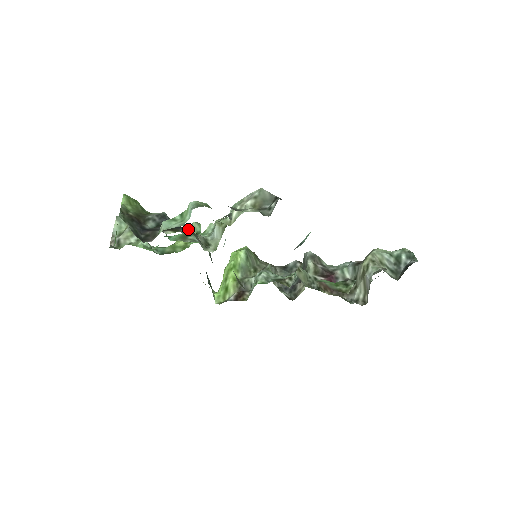
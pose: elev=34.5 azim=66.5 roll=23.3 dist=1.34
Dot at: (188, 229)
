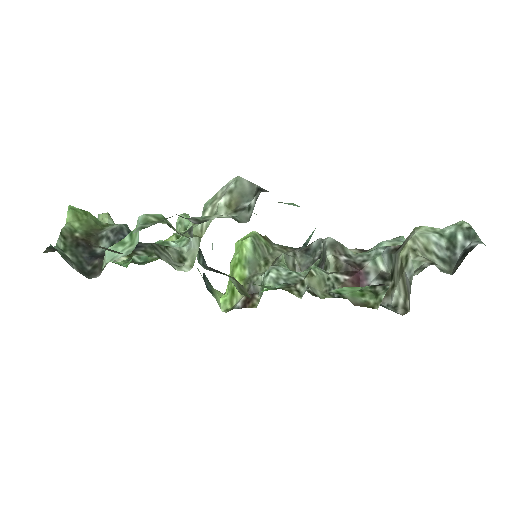
Dot at: (149, 247)
